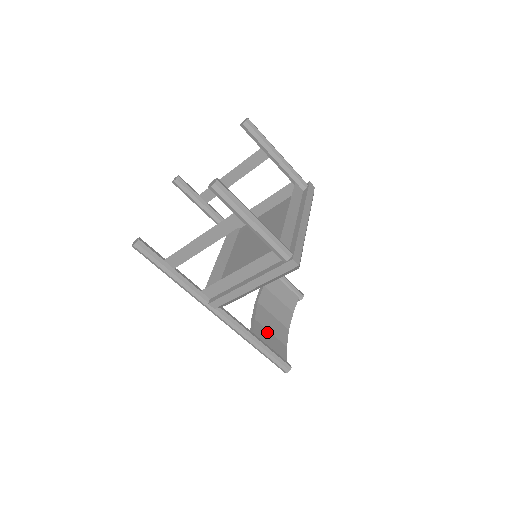
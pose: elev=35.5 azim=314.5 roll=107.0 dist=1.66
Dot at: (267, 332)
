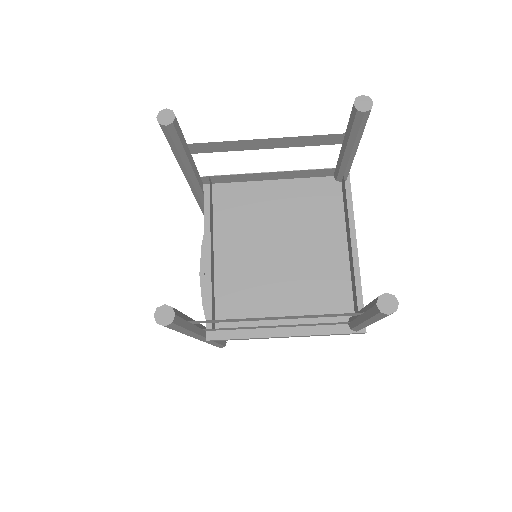
Dot at: occluded
